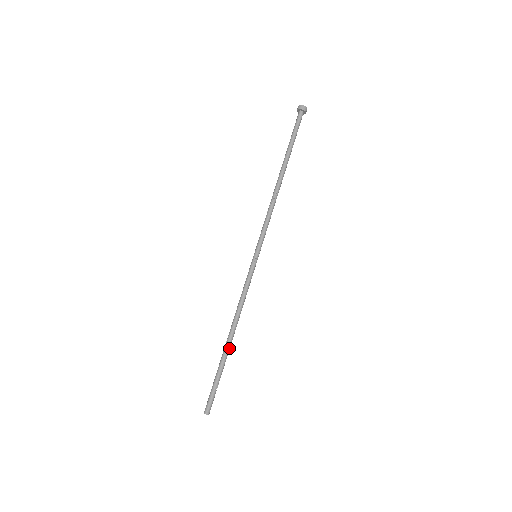
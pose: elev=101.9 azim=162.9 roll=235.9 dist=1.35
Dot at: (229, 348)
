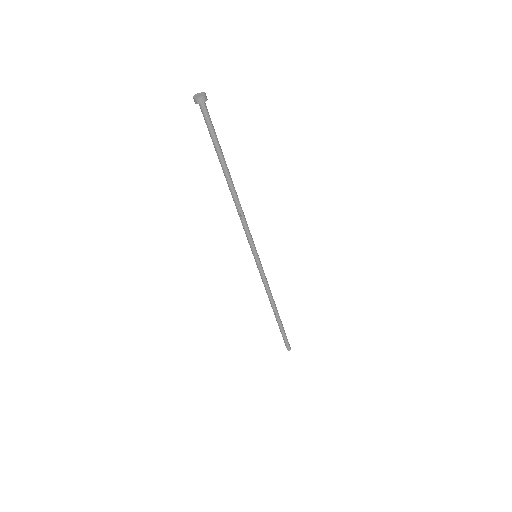
Dot at: occluded
